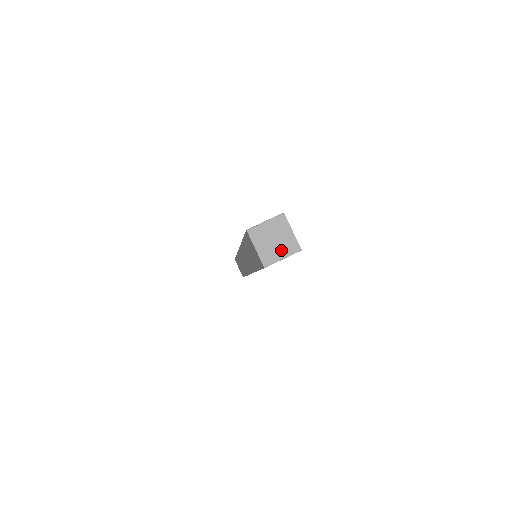
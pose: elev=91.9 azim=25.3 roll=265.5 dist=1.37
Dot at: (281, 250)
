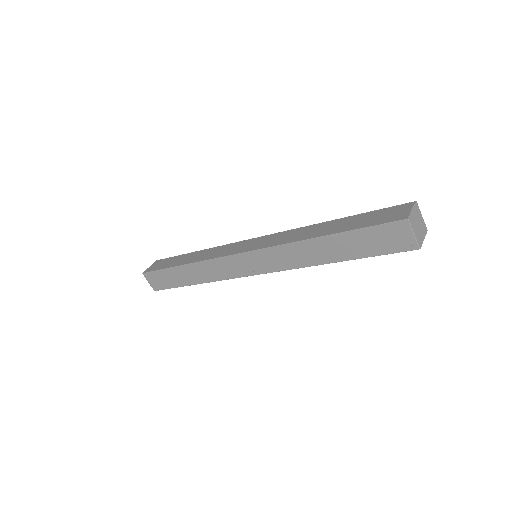
Dot at: (417, 231)
